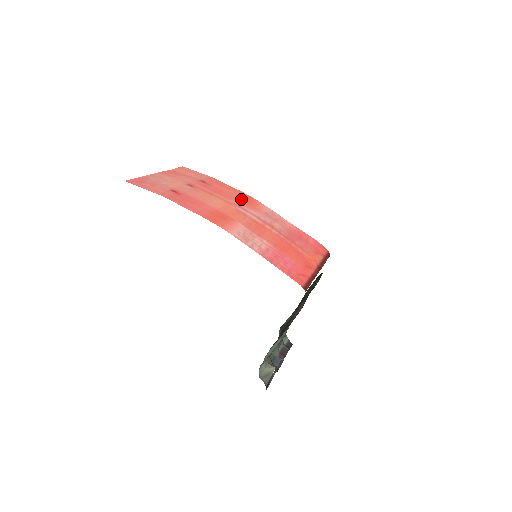
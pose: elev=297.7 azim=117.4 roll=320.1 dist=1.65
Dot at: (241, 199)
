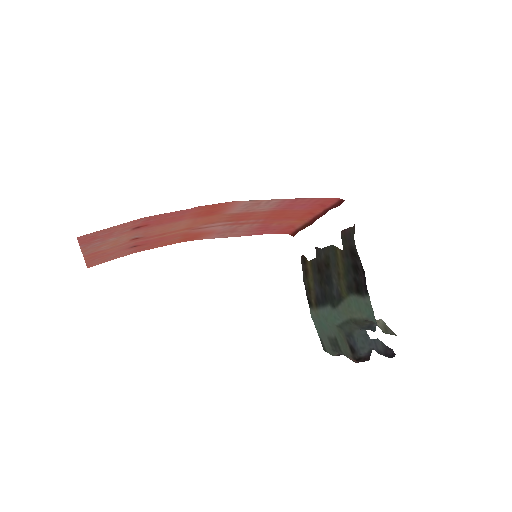
Dot at: (187, 236)
